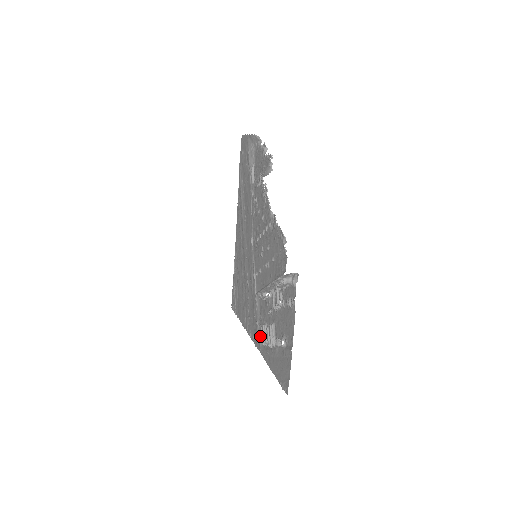
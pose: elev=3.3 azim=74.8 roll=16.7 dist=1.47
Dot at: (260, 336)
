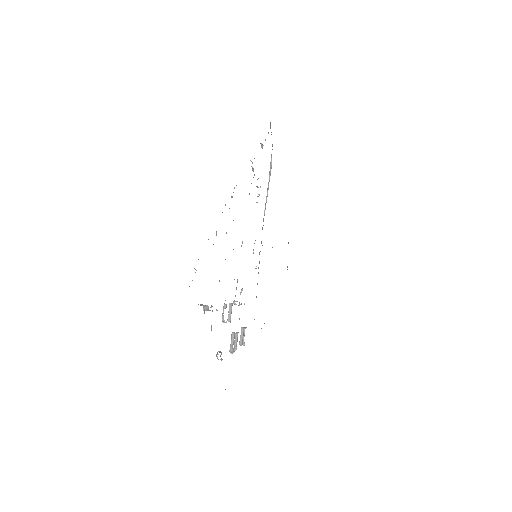
Dot at: occluded
